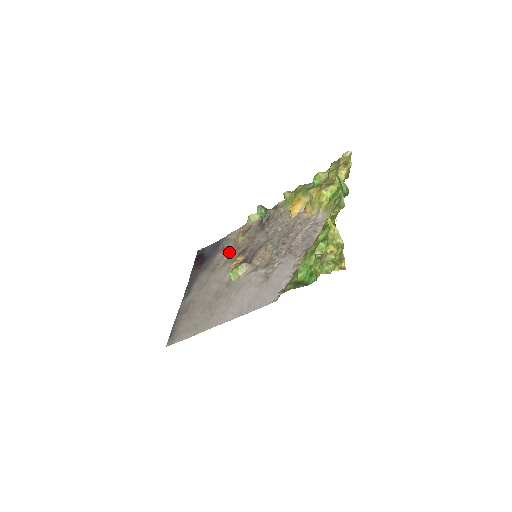
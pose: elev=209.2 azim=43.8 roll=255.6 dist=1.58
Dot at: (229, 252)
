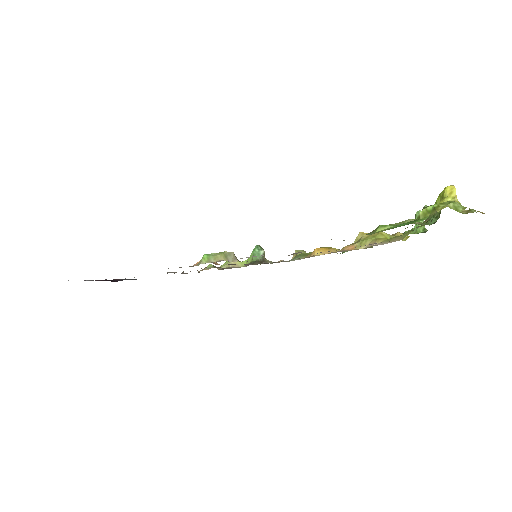
Dot at: occluded
